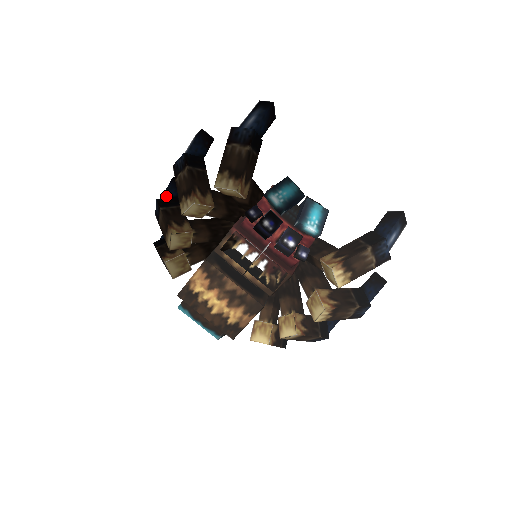
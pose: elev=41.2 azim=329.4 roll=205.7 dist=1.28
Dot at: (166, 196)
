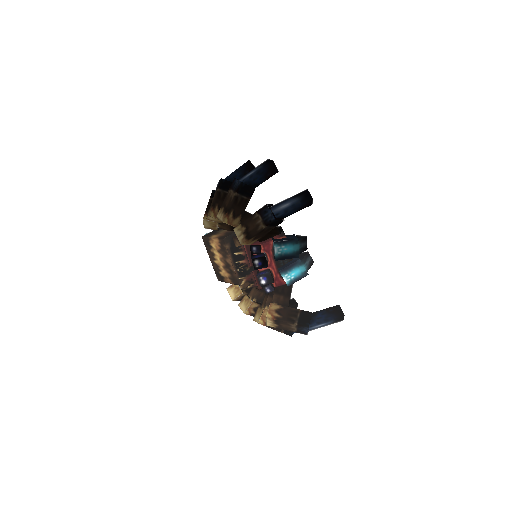
Dot at: (231, 177)
